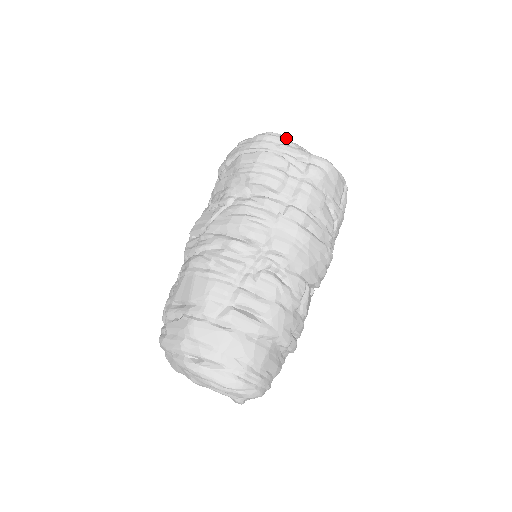
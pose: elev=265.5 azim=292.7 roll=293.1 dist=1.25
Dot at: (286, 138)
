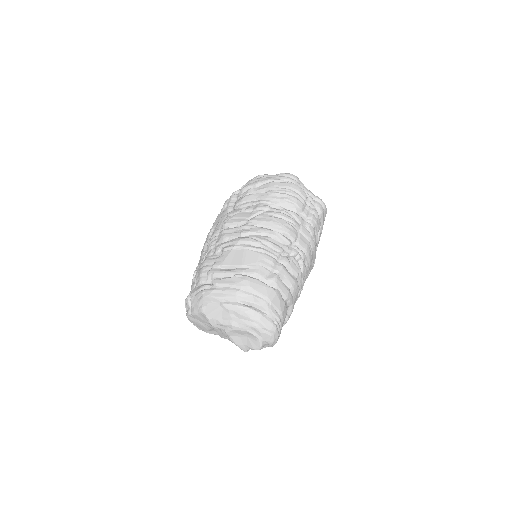
Dot at: occluded
